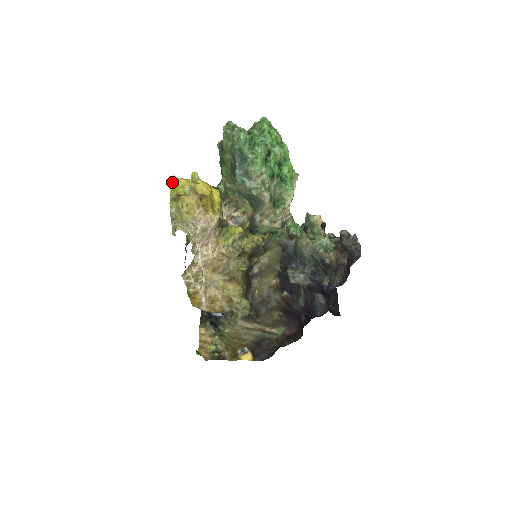
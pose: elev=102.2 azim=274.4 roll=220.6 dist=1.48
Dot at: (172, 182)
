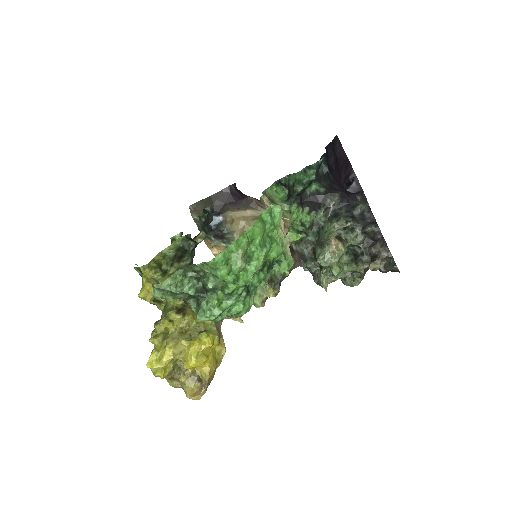
Dot at: (155, 376)
